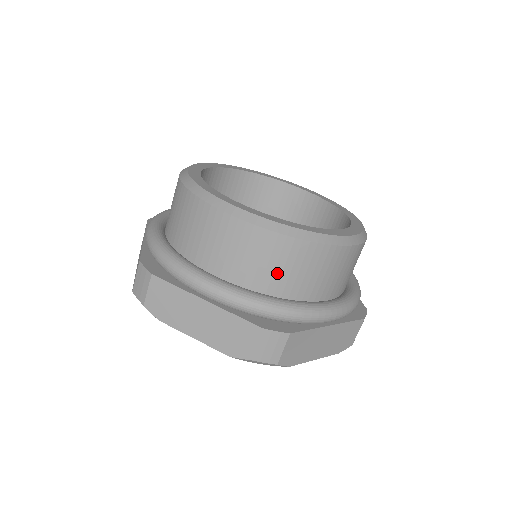
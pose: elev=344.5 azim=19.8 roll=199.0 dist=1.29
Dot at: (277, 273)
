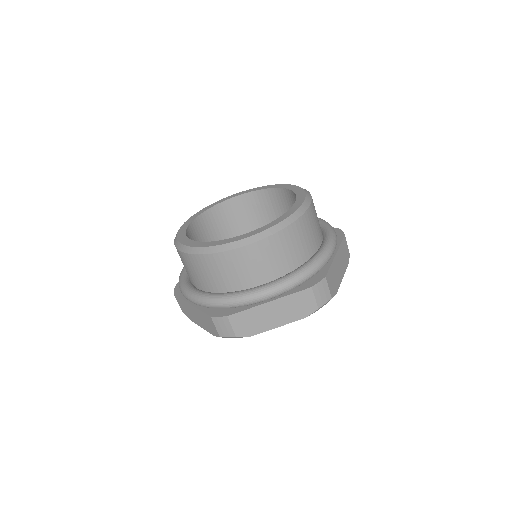
Dot at: (215, 278)
